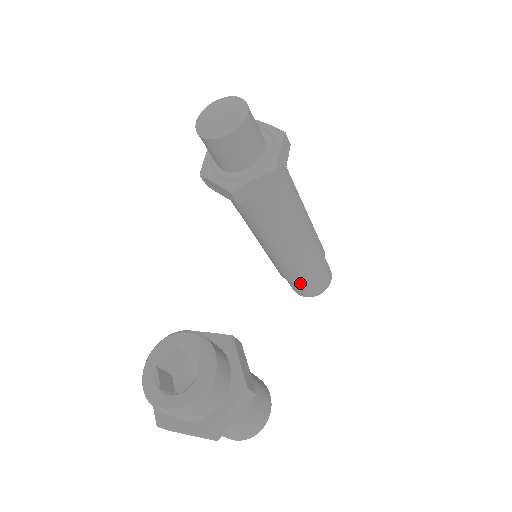
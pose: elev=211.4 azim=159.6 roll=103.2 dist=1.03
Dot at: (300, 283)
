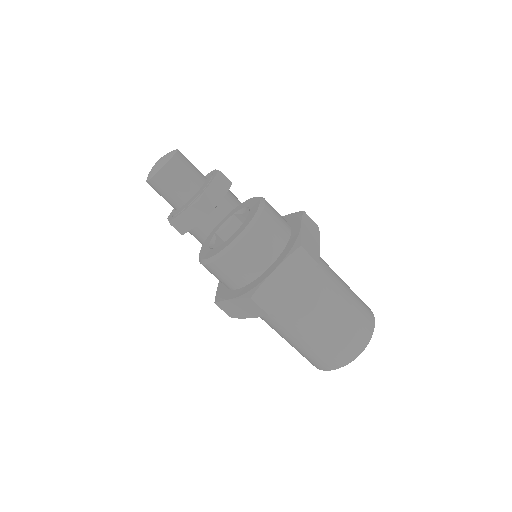
Dot at: occluded
